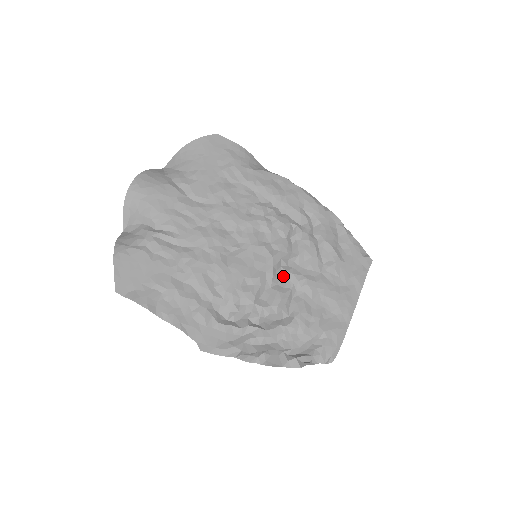
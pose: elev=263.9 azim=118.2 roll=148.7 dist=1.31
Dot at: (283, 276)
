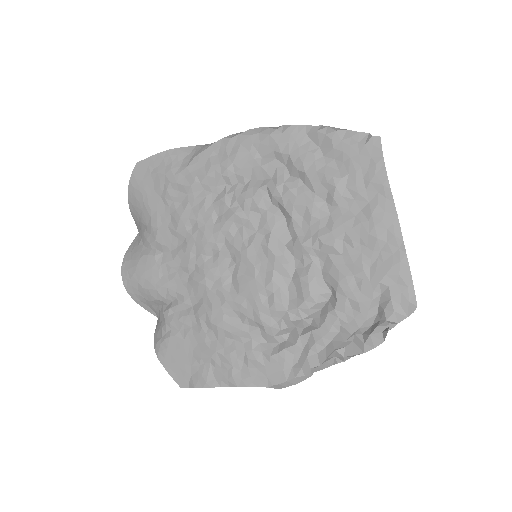
Dot at: (295, 254)
